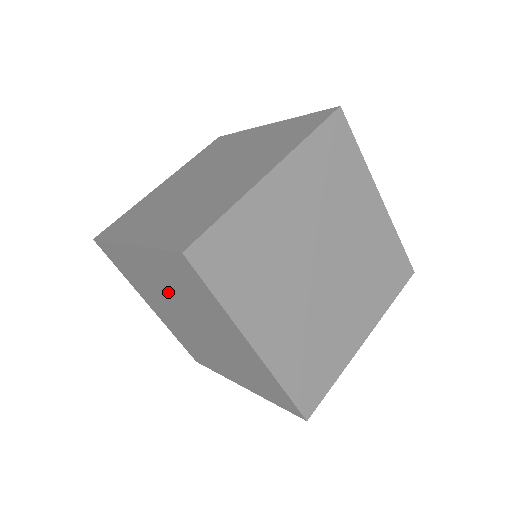
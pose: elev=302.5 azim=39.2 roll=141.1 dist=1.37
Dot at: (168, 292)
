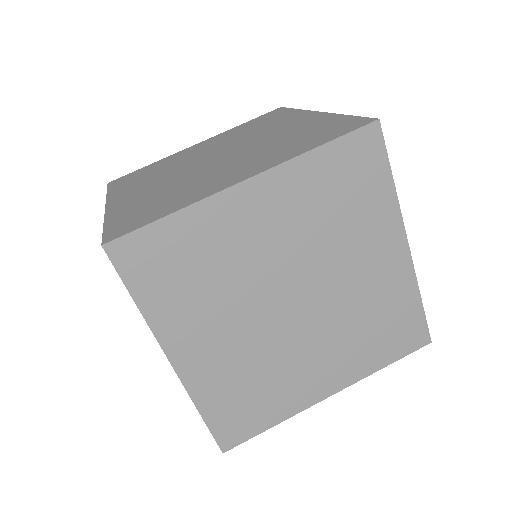
Dot at: occluded
